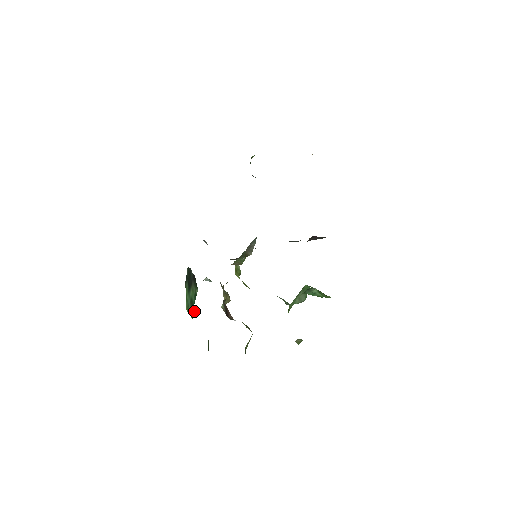
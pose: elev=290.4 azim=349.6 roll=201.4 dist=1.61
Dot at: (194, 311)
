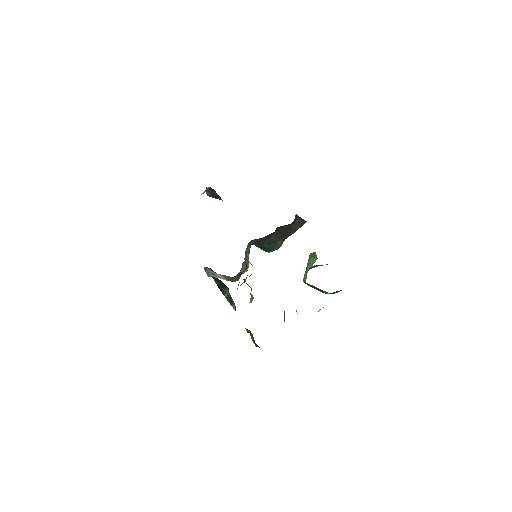
Dot at: (233, 307)
